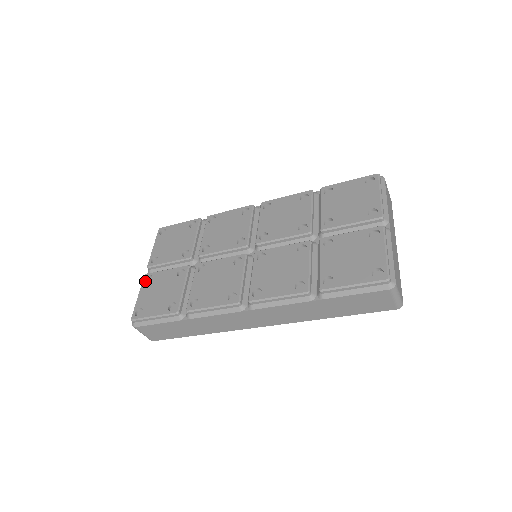
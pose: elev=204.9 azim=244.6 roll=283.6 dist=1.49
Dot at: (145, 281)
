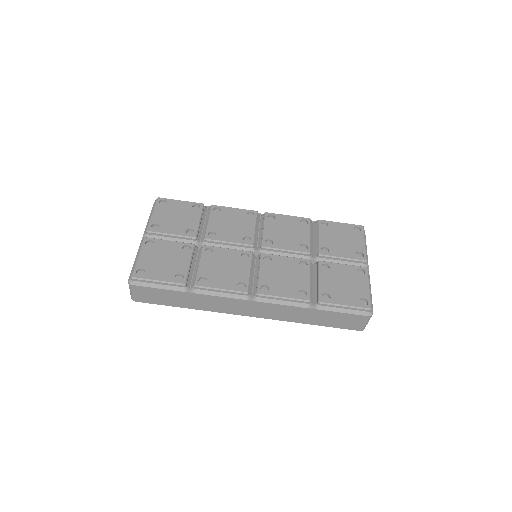
Dot at: (145, 244)
